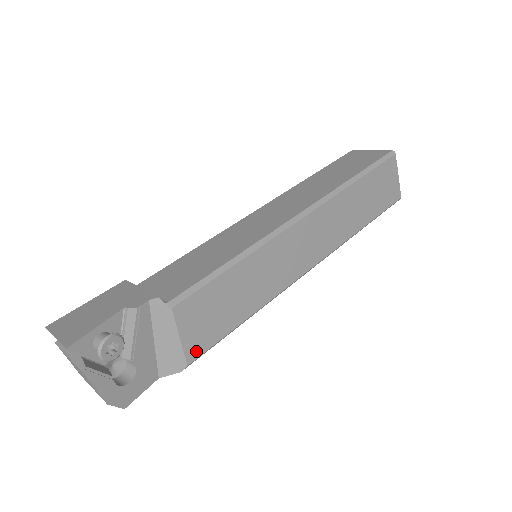
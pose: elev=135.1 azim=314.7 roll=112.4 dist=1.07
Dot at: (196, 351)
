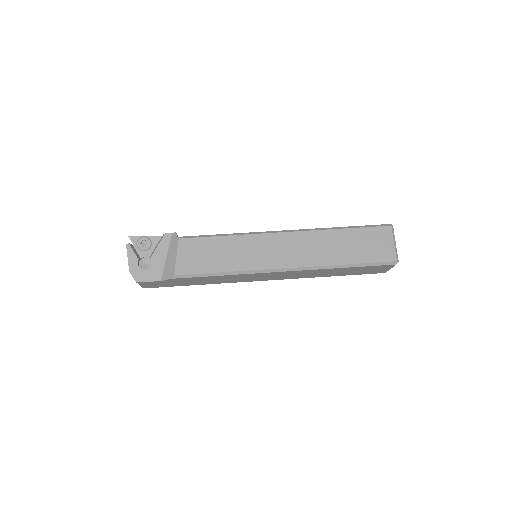
Dot at: (182, 270)
